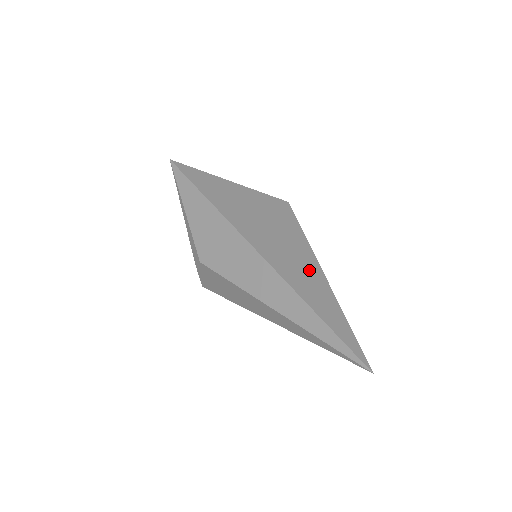
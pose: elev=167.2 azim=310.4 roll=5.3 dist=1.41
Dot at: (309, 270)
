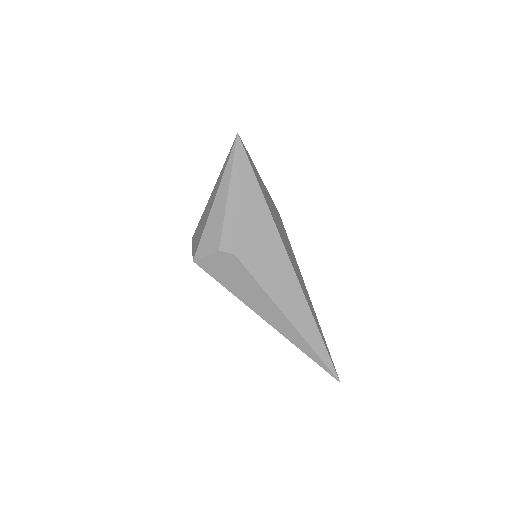
Dot at: (307, 293)
